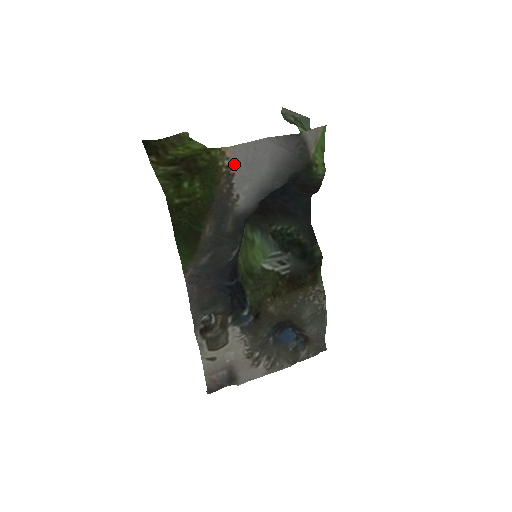
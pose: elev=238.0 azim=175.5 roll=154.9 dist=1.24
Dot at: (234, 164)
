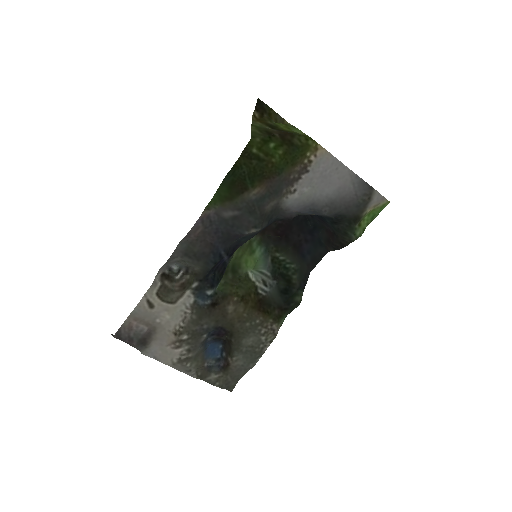
Dot at: (315, 164)
